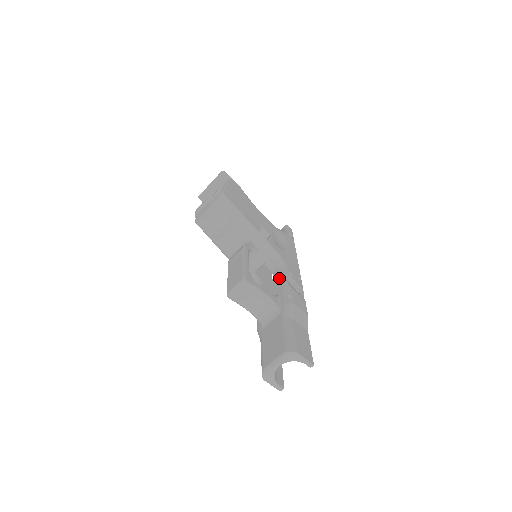
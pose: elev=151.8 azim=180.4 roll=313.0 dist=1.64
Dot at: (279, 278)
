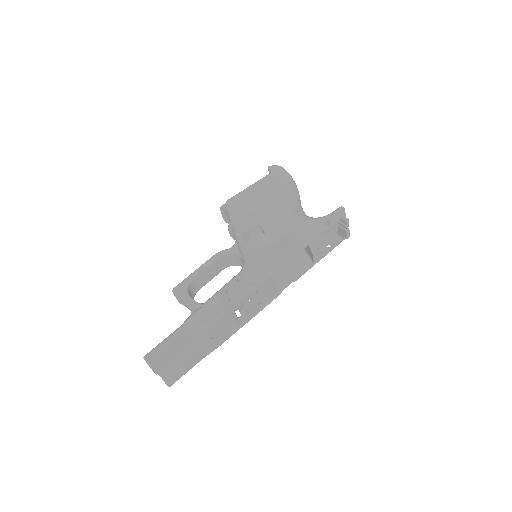
Dot at: occluded
